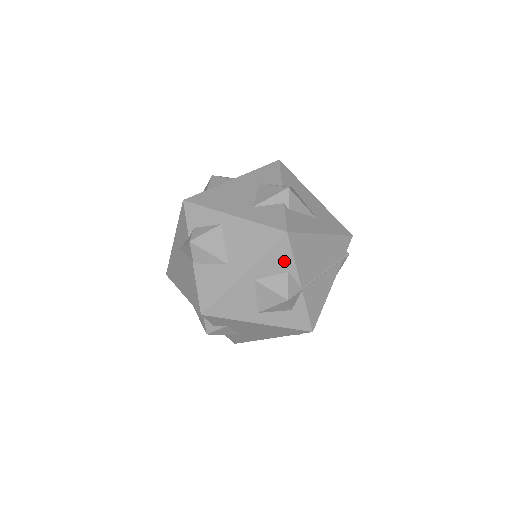
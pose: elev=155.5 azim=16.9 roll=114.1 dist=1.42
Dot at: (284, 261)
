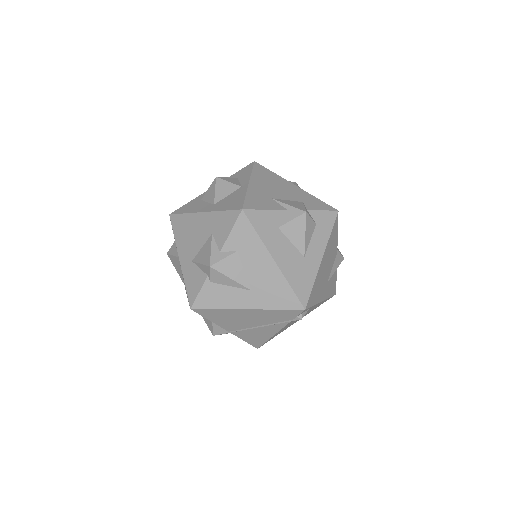
Dot at: occluded
